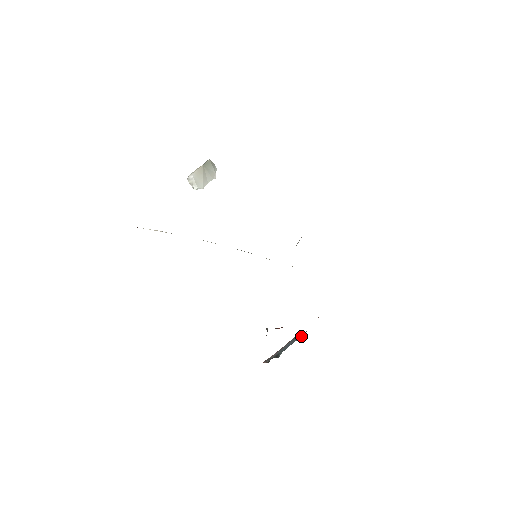
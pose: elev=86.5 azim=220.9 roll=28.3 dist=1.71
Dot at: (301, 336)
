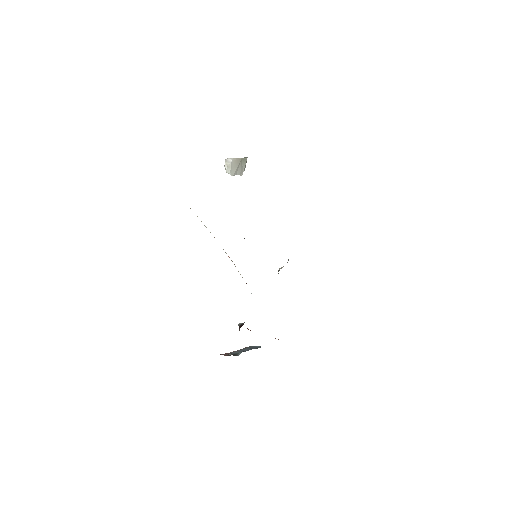
Dot at: (257, 348)
